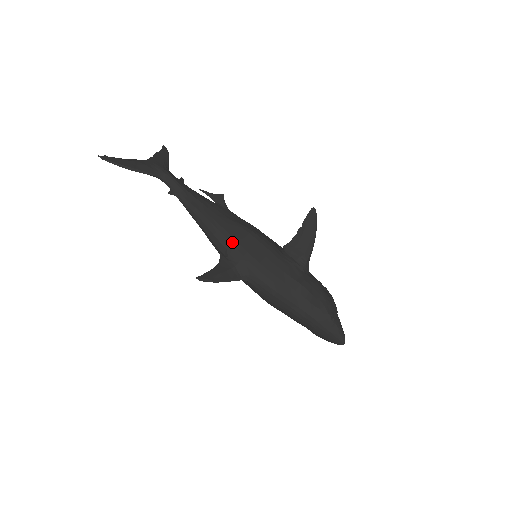
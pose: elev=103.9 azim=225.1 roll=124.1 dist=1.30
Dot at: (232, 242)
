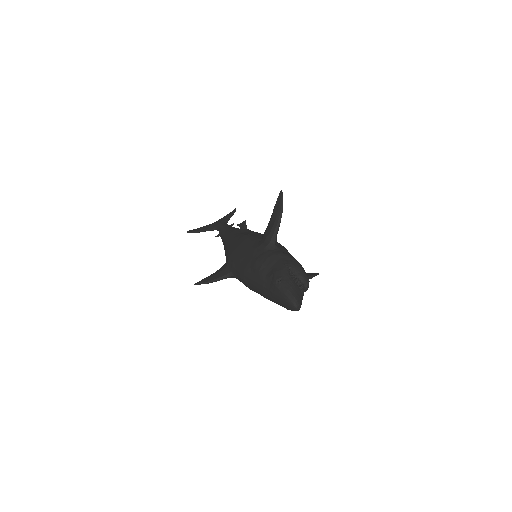
Dot at: (228, 250)
